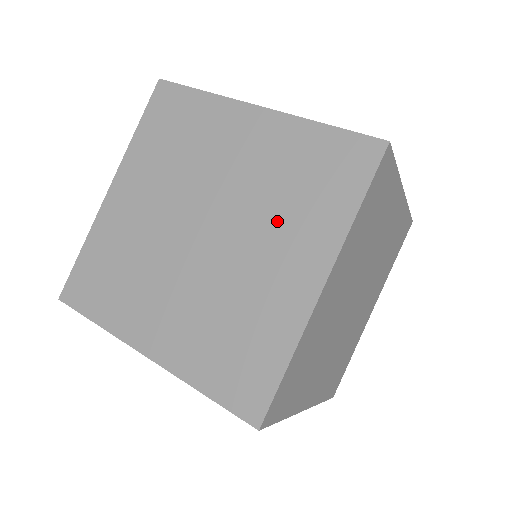
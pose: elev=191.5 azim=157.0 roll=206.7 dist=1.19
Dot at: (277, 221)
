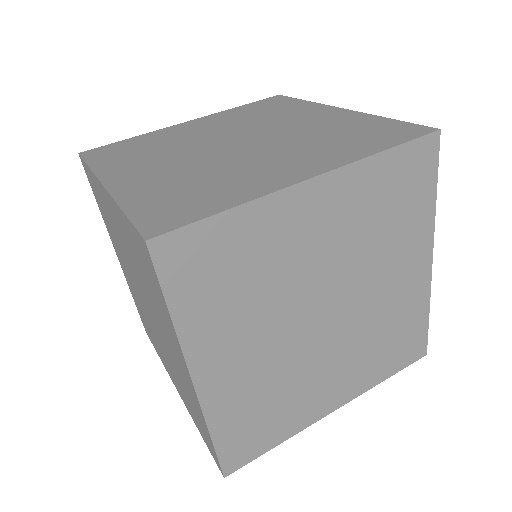
Dot at: (156, 309)
